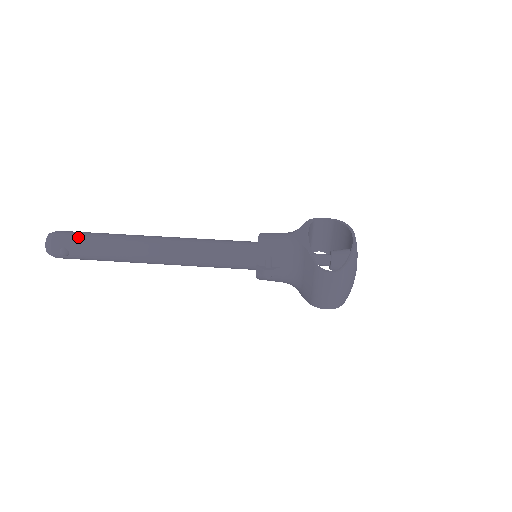
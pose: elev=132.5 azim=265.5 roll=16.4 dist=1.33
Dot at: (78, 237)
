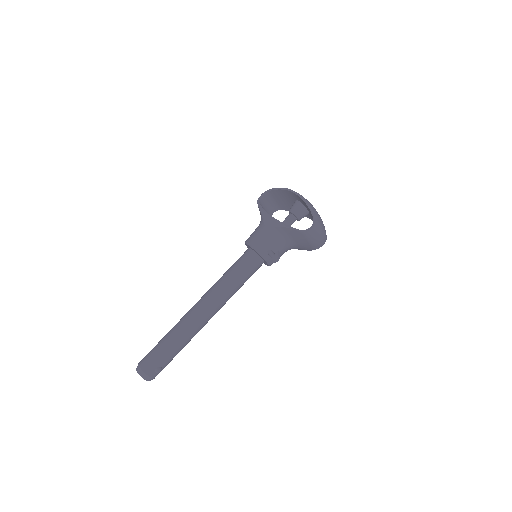
Dot at: (157, 355)
